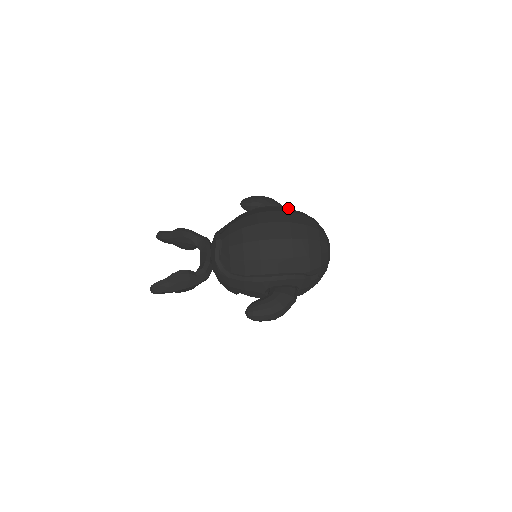
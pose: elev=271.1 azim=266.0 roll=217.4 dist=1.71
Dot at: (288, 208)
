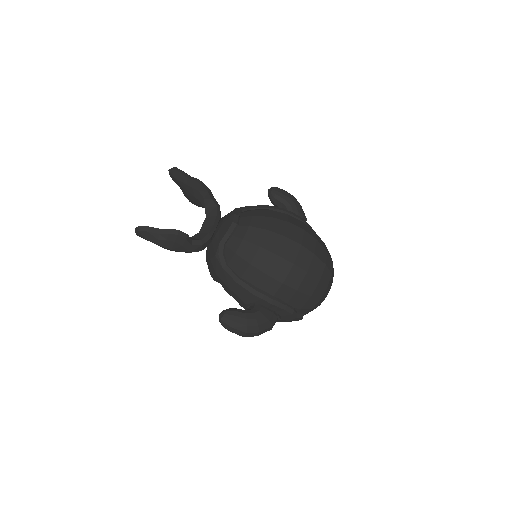
Dot at: occluded
